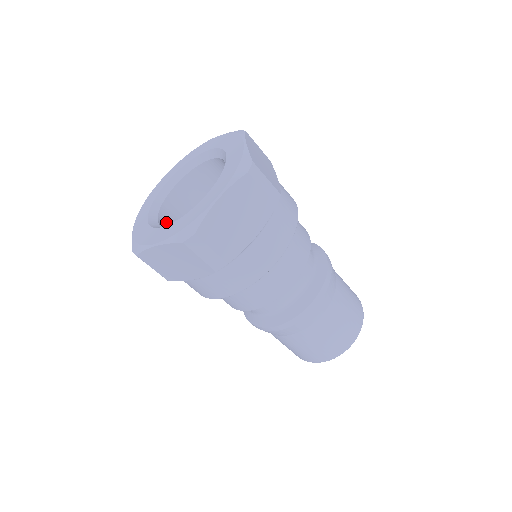
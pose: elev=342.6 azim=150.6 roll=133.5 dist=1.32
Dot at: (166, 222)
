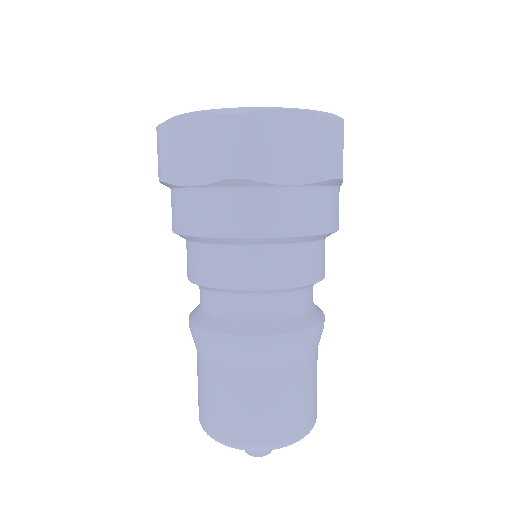
Dot at: occluded
